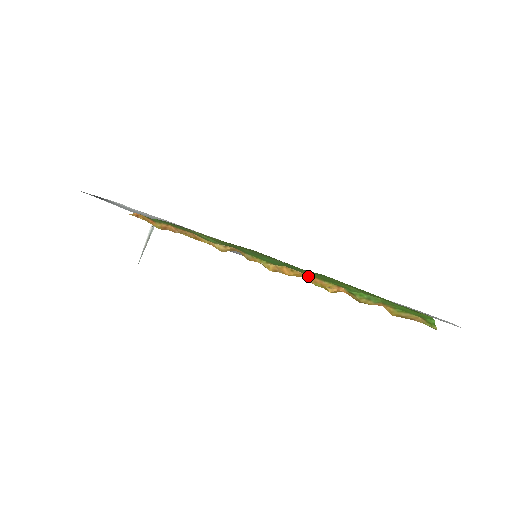
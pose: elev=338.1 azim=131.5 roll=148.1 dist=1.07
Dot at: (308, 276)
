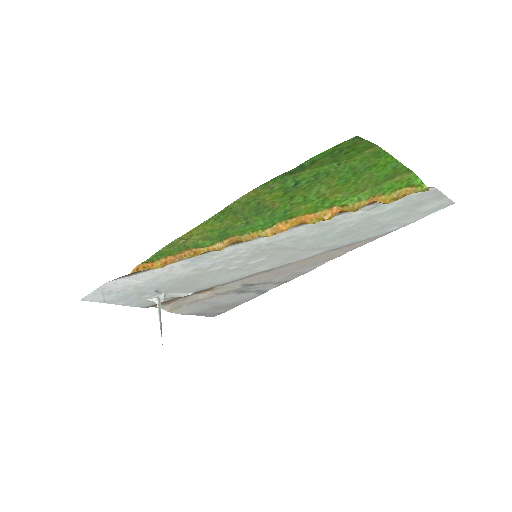
Dot at: (302, 218)
